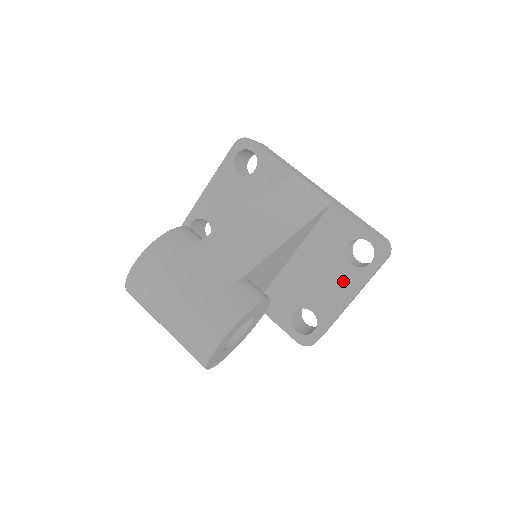
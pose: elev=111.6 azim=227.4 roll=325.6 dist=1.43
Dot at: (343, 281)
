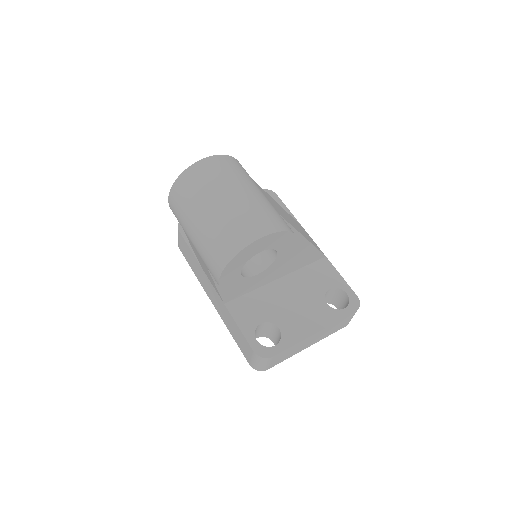
Dot at: (316, 314)
